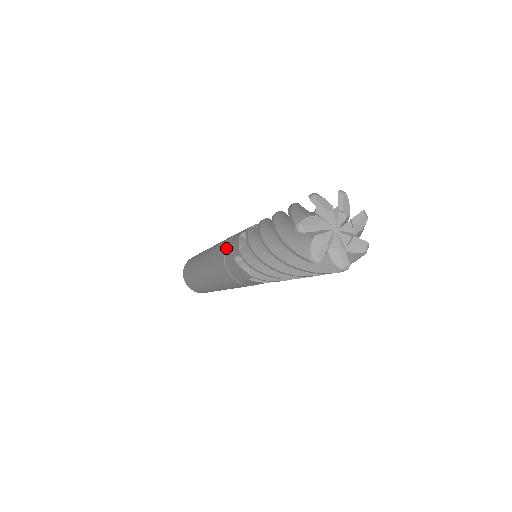
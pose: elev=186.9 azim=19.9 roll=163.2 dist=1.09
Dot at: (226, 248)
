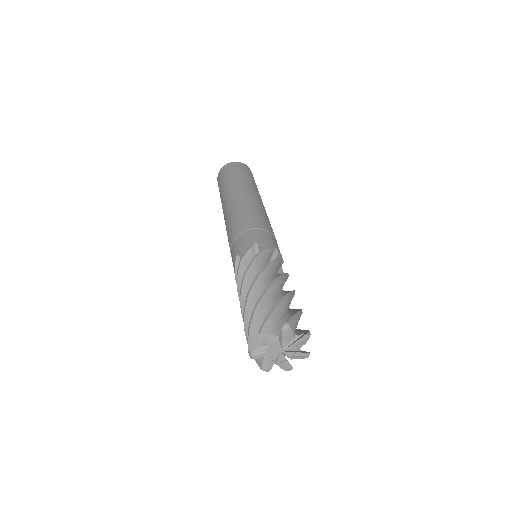
Dot at: (231, 248)
